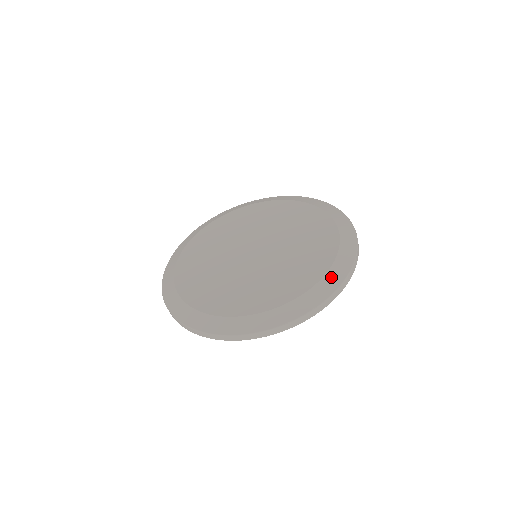
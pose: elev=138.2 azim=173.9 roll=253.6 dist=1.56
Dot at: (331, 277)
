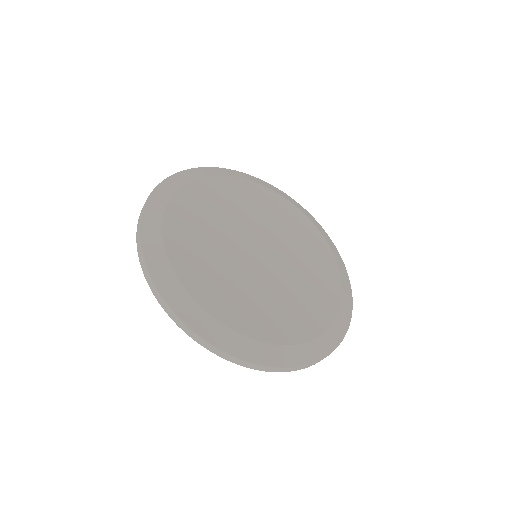
Dot at: (337, 257)
